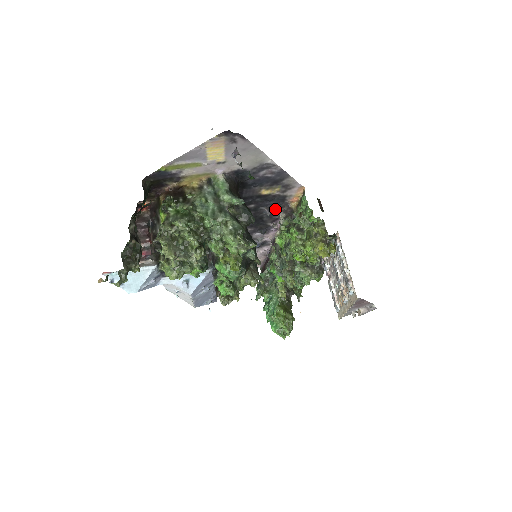
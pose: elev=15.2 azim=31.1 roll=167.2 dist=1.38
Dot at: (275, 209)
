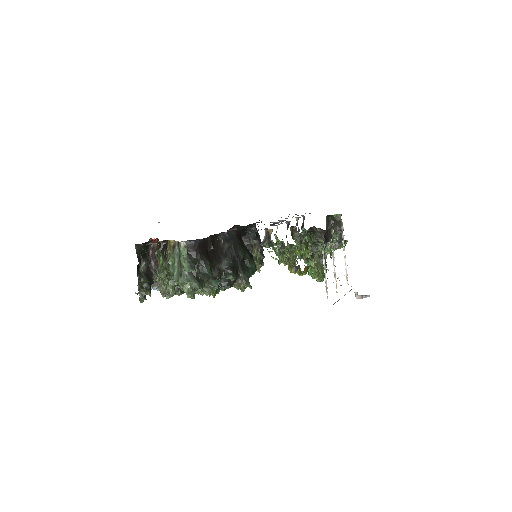
Dot at: occluded
